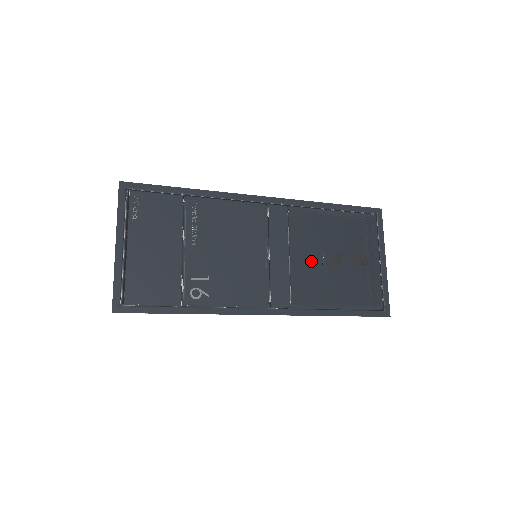
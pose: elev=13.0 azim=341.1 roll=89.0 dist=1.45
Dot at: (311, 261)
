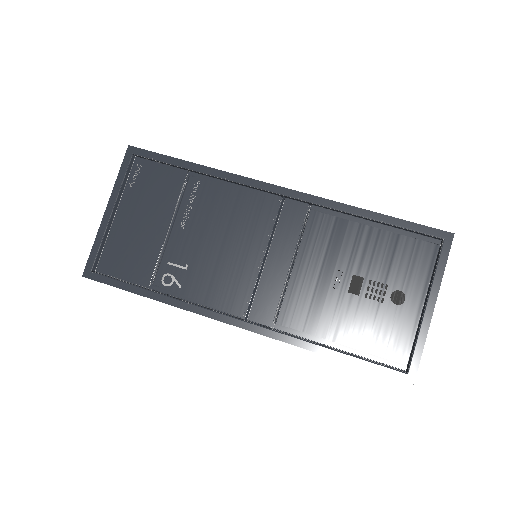
Dot at: (319, 279)
